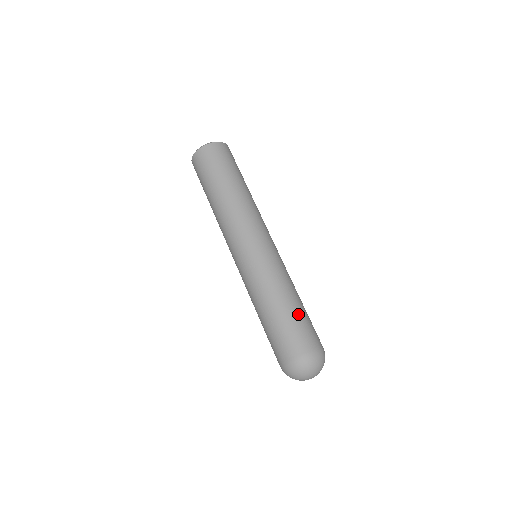
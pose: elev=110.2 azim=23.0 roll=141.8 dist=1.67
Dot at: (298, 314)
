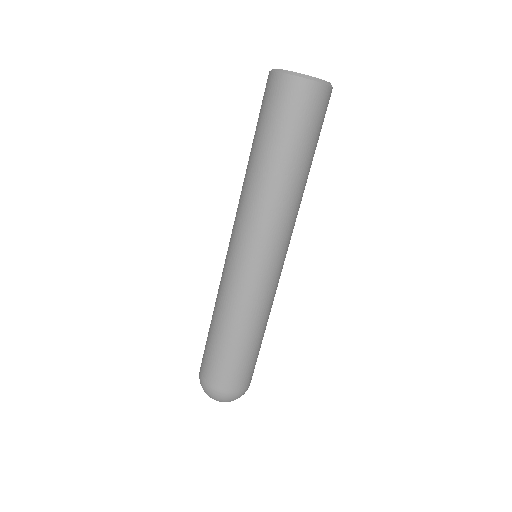
Dot at: (232, 353)
